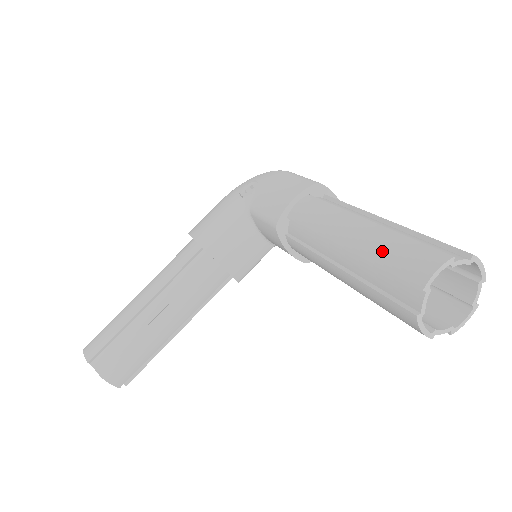
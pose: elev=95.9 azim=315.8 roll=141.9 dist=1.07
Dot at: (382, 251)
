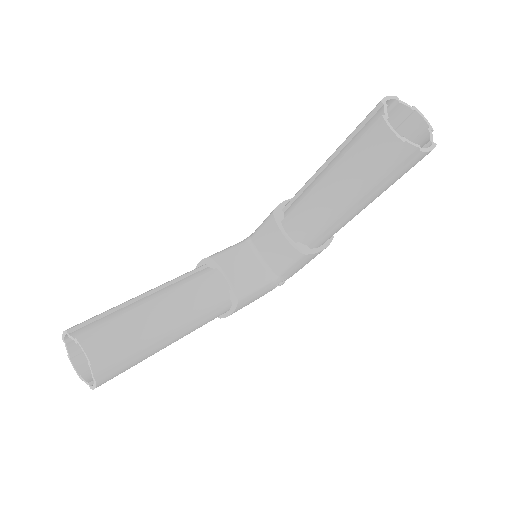
Dot at: occluded
